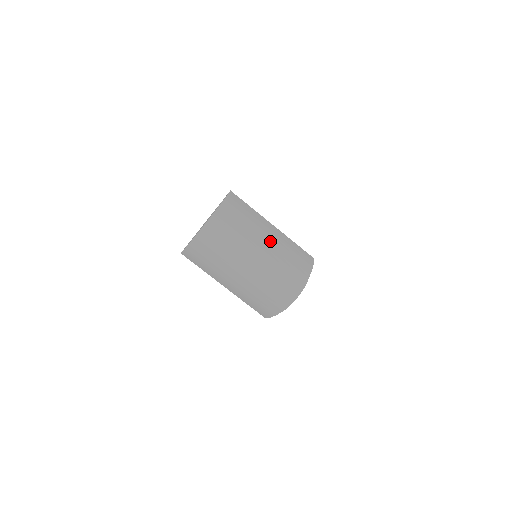
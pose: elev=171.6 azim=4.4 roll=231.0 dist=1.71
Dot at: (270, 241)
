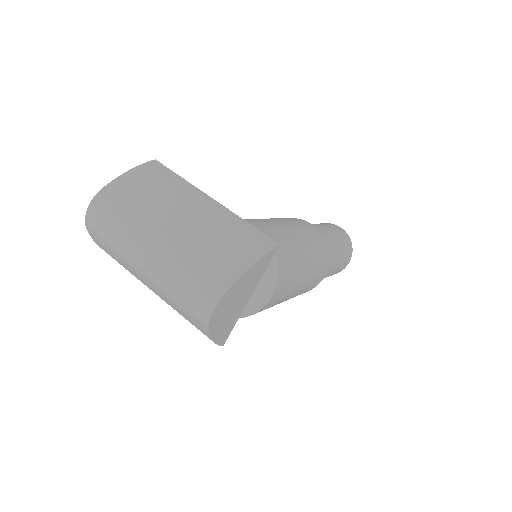
Dot at: (186, 221)
